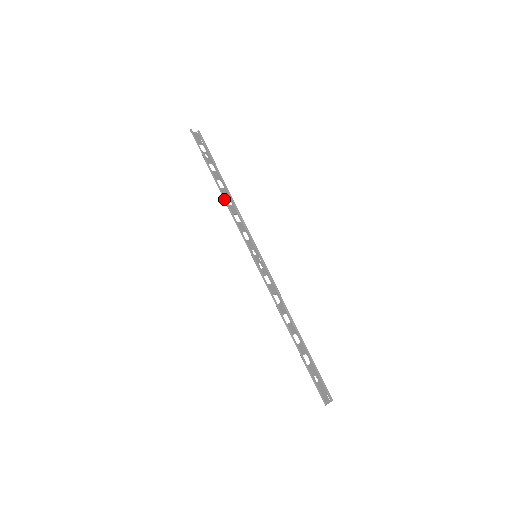
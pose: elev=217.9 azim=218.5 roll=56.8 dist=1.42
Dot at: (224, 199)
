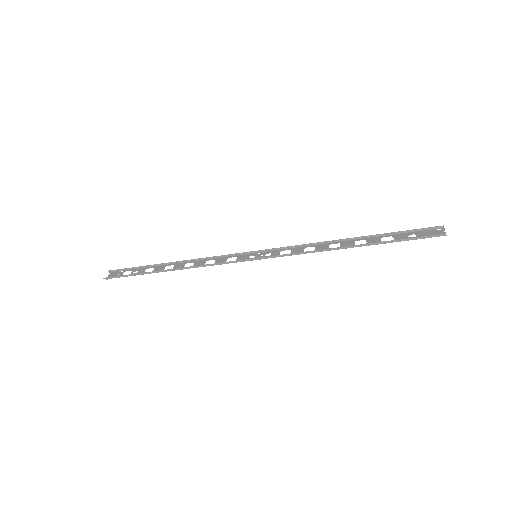
Dot at: occluded
